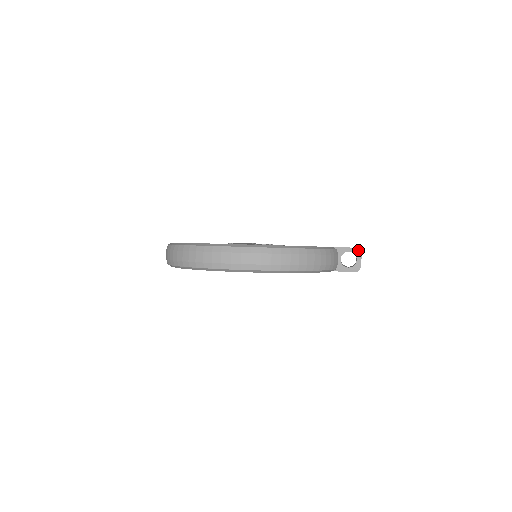
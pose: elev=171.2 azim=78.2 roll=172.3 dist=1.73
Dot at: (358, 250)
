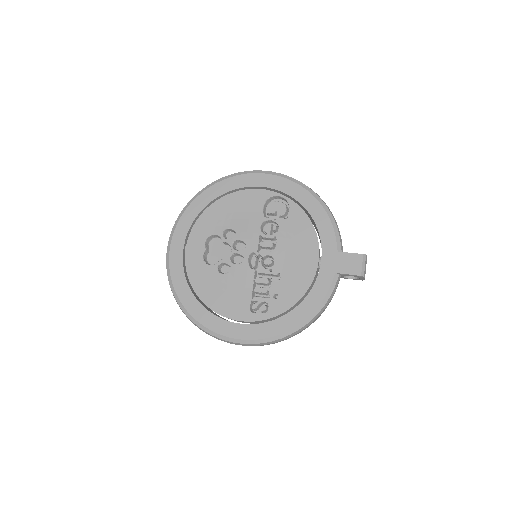
Dot at: (361, 277)
